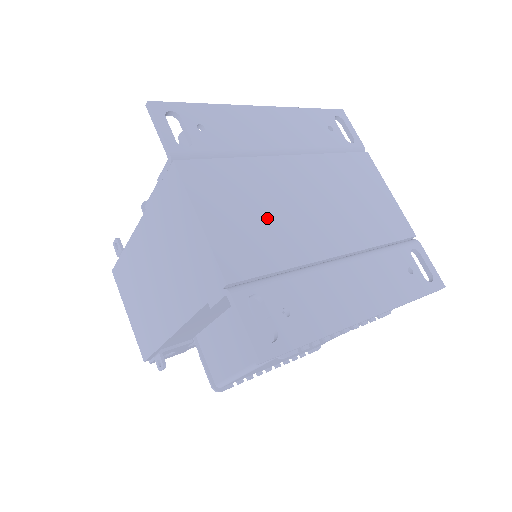
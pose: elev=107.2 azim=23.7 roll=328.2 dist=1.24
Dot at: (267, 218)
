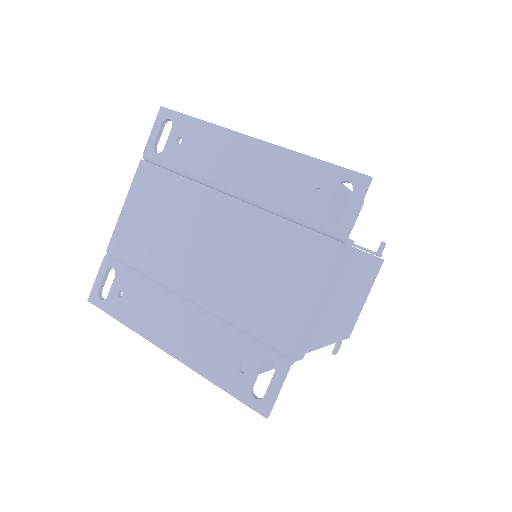
Dot at: (162, 233)
